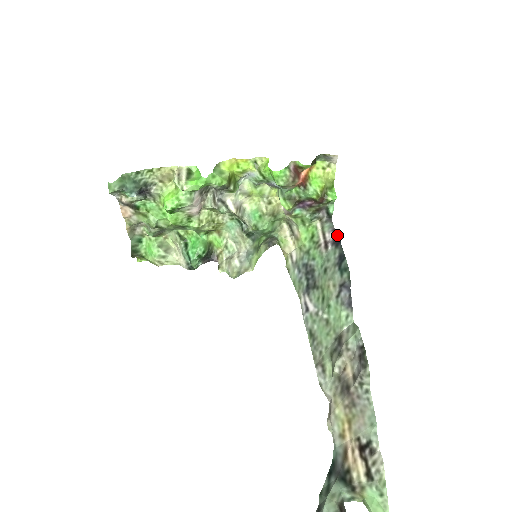
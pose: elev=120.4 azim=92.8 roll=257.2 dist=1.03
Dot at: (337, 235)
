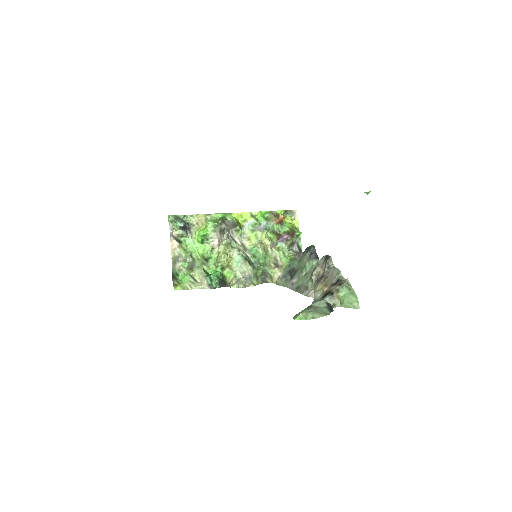
Dot at: occluded
